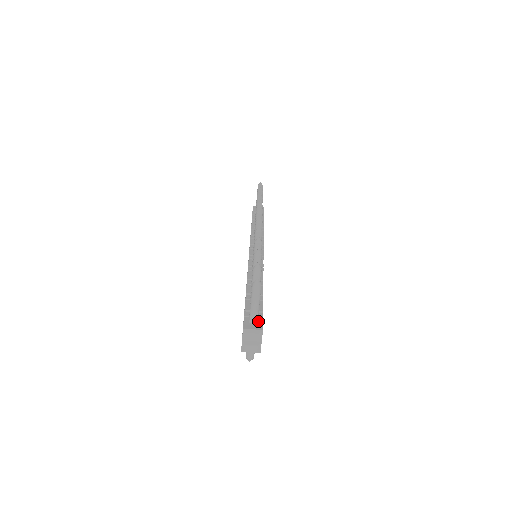
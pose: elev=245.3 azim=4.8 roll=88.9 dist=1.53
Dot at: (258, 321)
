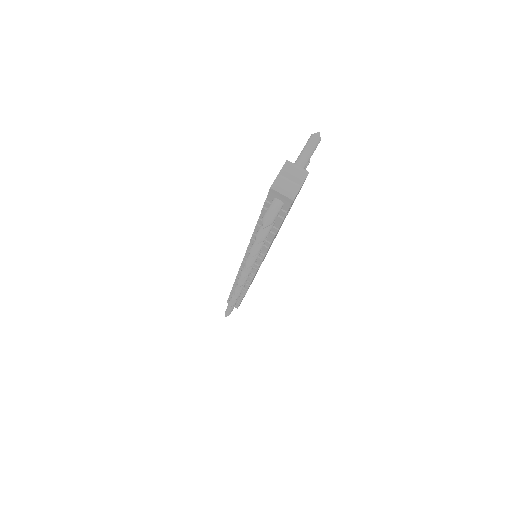
Dot at: occluded
